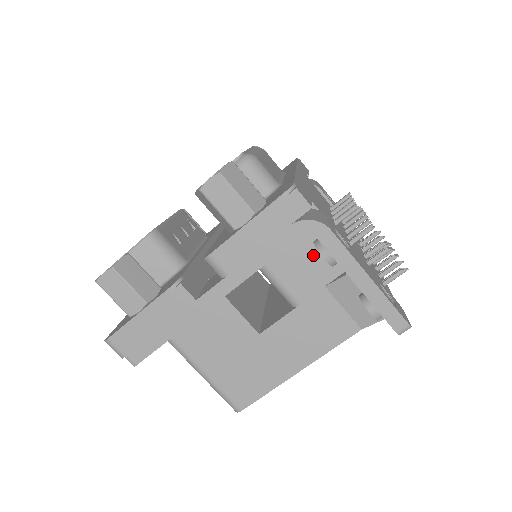
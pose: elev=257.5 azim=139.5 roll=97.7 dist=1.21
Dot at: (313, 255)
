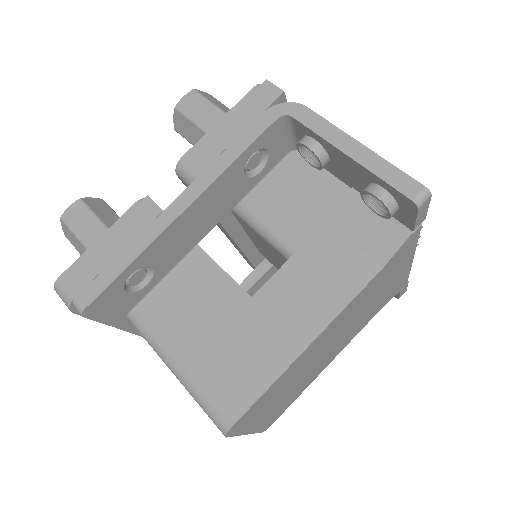
Dot at: (306, 189)
